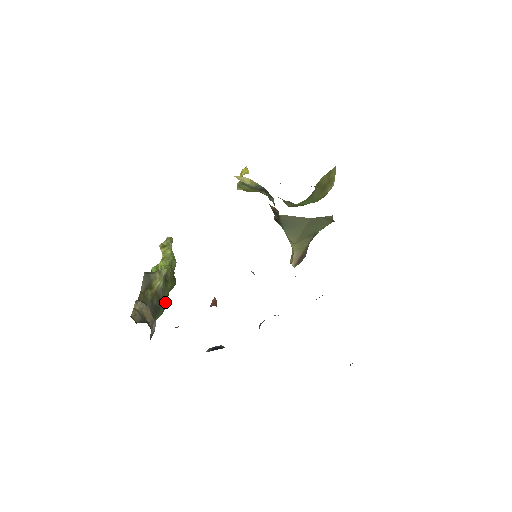
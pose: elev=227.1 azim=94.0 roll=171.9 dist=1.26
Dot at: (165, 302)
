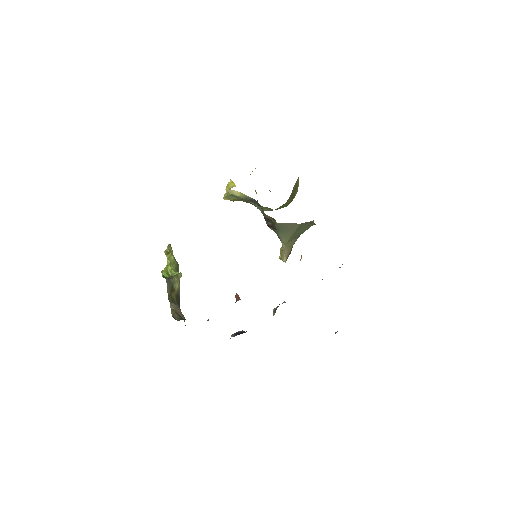
Dot at: occluded
